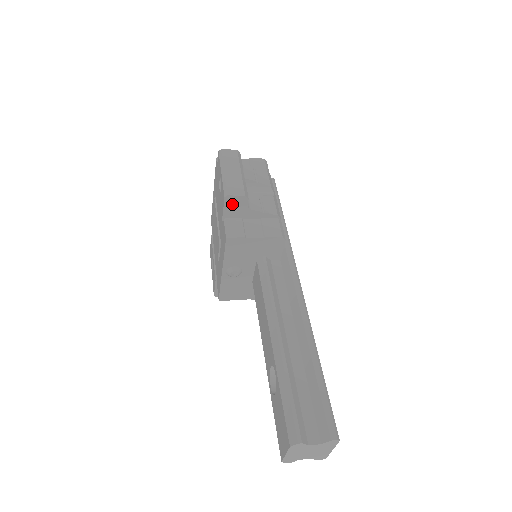
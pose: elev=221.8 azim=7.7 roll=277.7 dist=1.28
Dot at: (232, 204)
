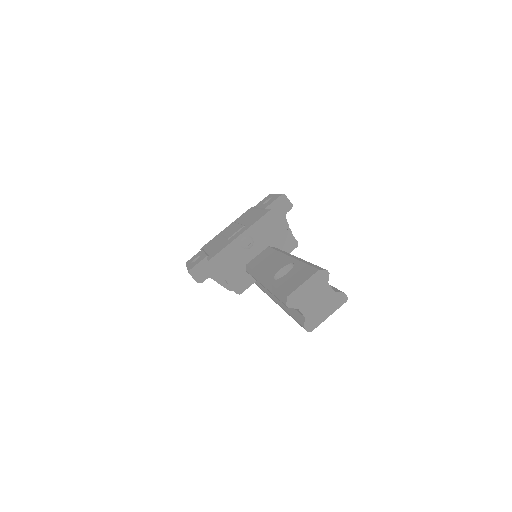
Dot at: (281, 203)
